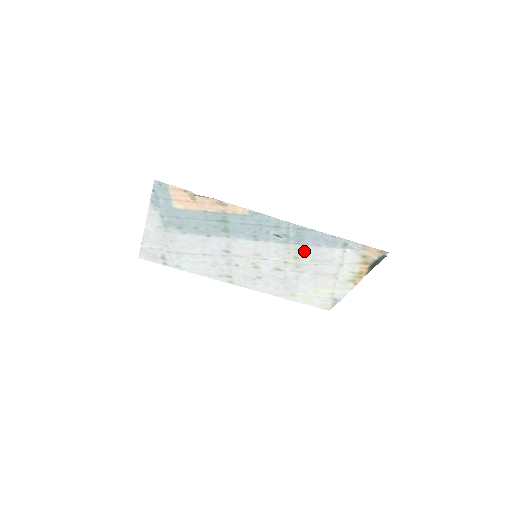
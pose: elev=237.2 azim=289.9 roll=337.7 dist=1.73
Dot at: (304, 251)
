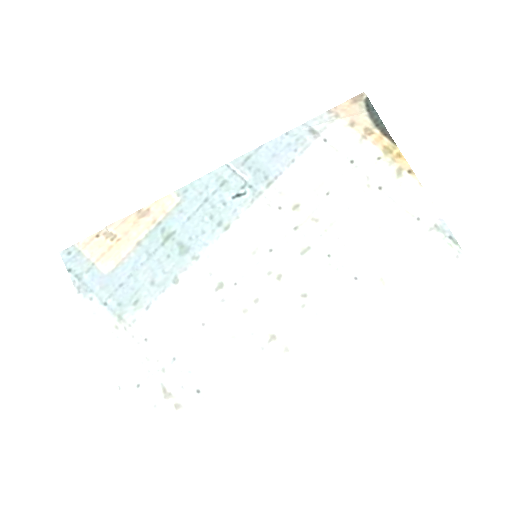
Dot at: (290, 187)
